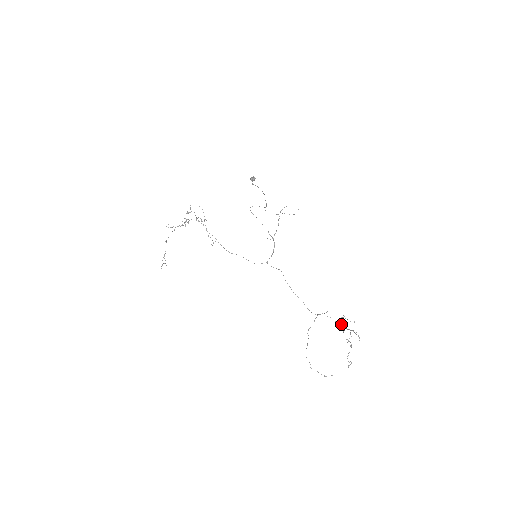
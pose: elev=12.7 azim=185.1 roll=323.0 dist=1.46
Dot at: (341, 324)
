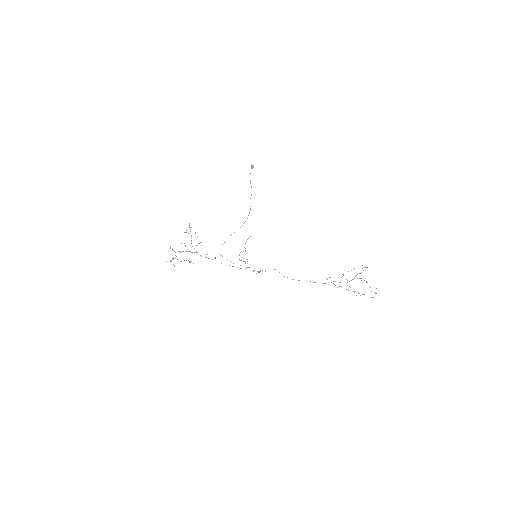
Dot at: (346, 279)
